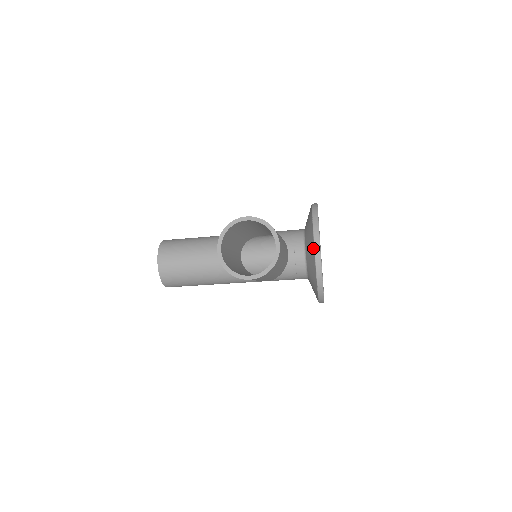
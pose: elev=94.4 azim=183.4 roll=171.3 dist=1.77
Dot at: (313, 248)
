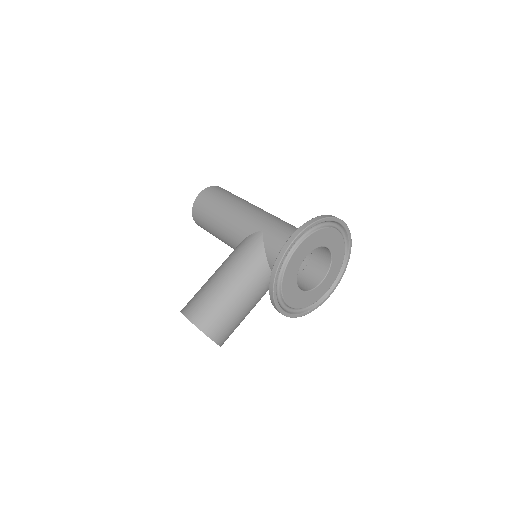
Dot at: occluded
